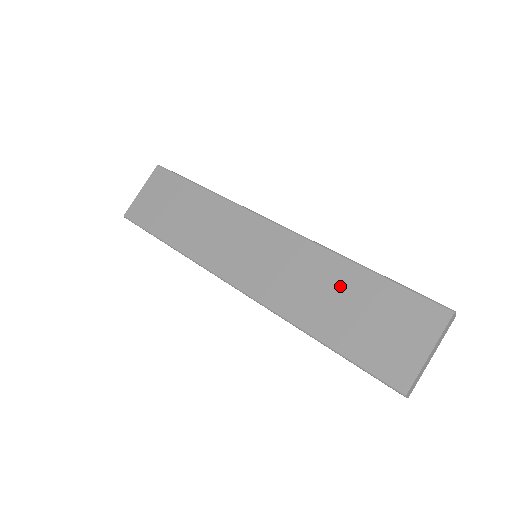
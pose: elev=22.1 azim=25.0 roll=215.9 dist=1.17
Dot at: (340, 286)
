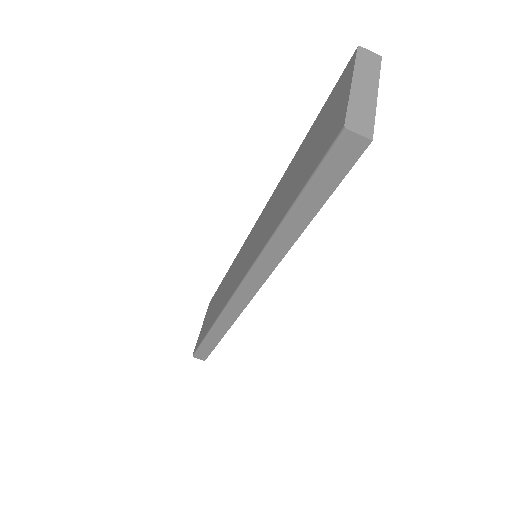
Dot at: (291, 173)
